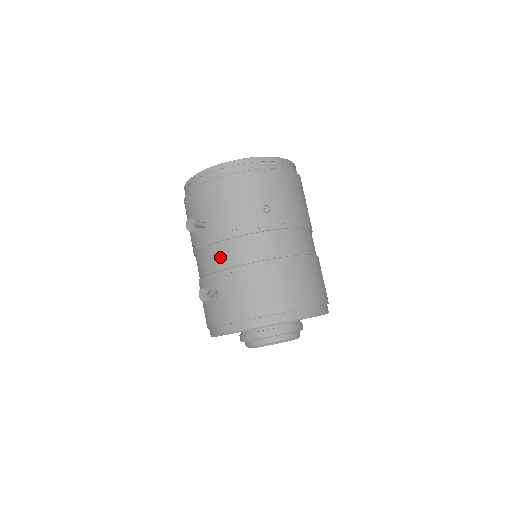
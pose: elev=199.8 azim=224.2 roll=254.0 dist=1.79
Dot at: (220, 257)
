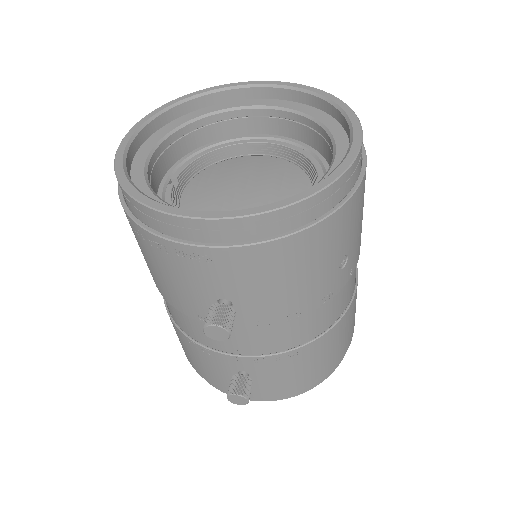
Dot at: (257, 342)
